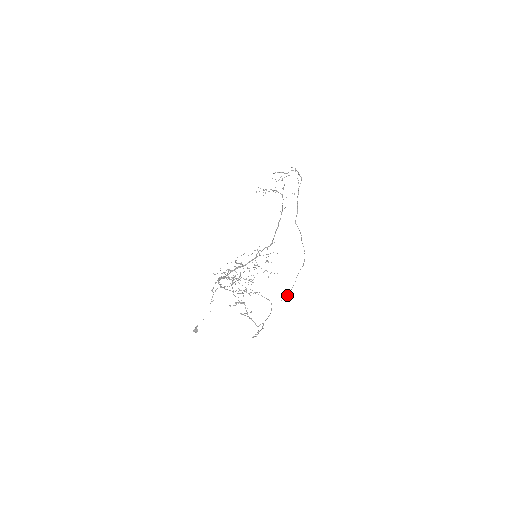
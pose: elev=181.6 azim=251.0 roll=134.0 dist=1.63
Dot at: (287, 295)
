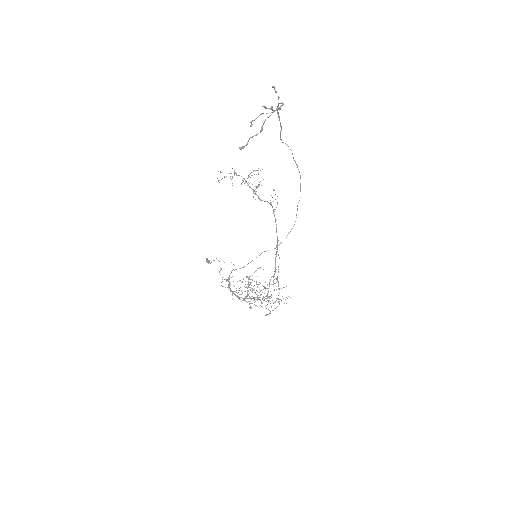
Dot at: (289, 232)
